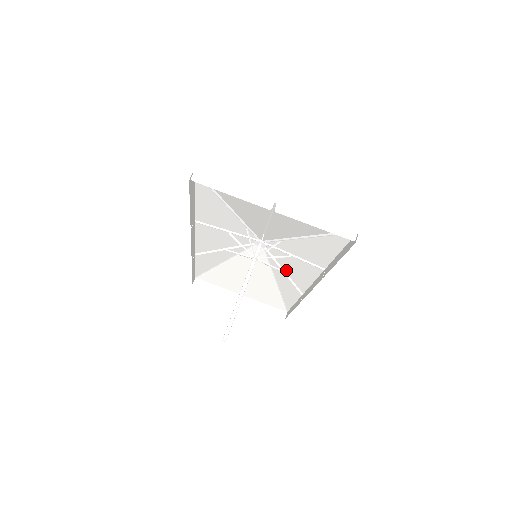
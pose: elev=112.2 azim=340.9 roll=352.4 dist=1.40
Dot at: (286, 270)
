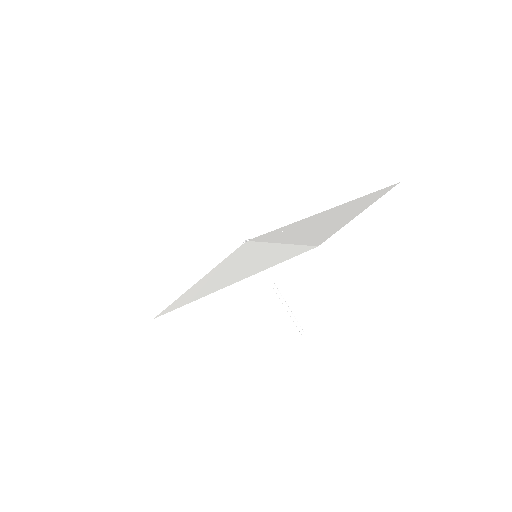
Dot at: occluded
